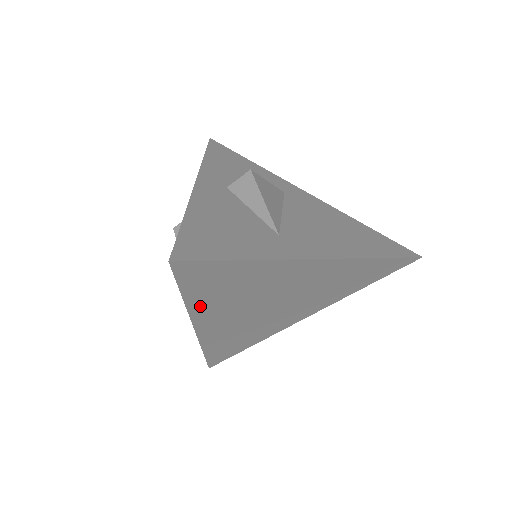
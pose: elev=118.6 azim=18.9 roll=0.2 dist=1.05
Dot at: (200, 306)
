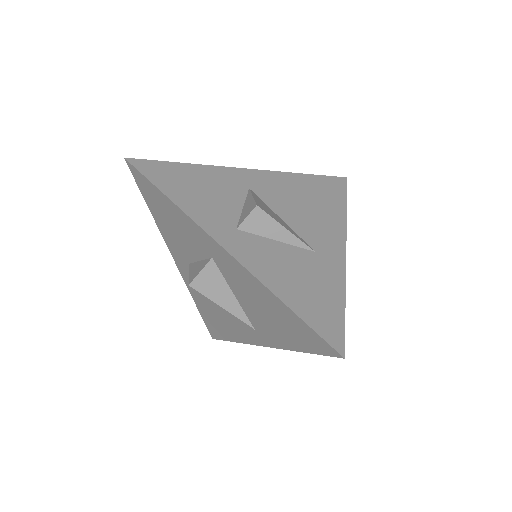
Dot at: occluded
